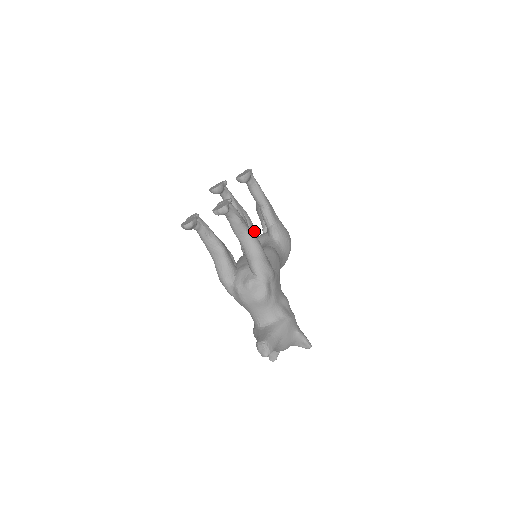
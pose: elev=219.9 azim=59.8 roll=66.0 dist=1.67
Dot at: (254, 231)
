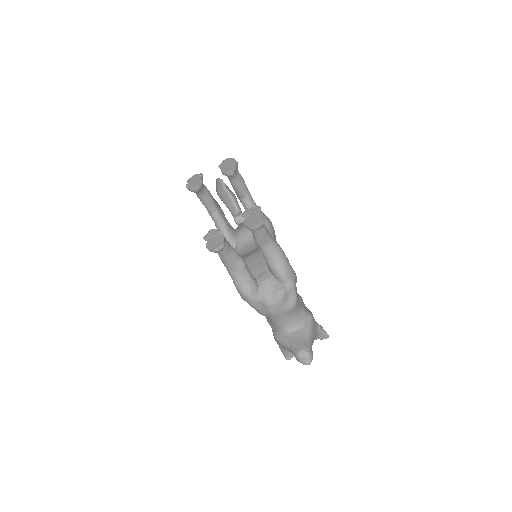
Dot at: (229, 224)
